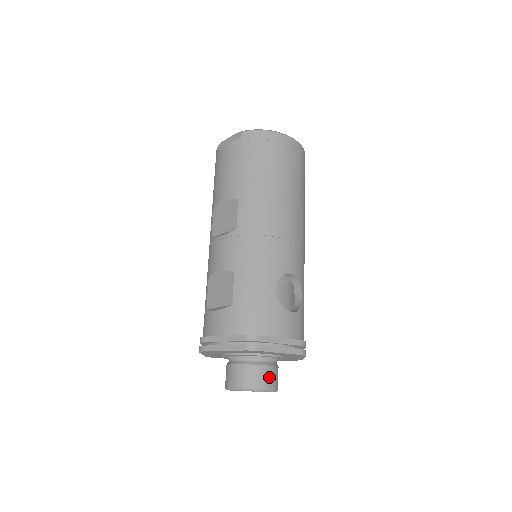
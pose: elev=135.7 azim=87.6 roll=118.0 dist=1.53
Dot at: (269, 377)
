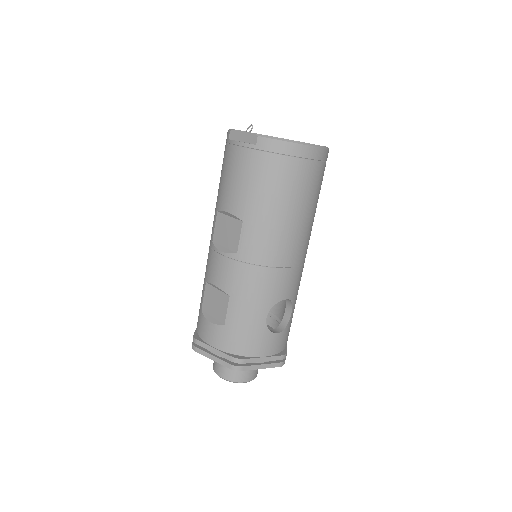
Dot at: (250, 373)
